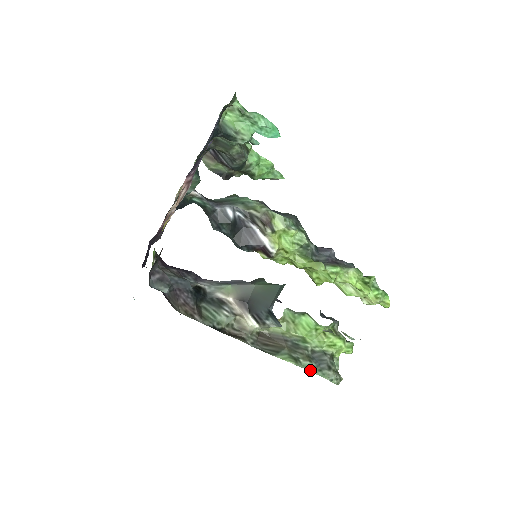
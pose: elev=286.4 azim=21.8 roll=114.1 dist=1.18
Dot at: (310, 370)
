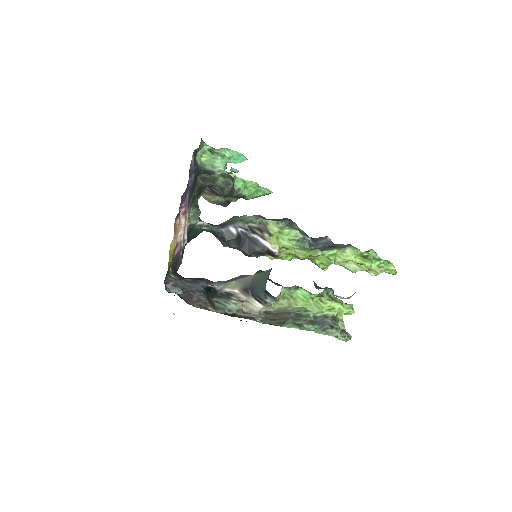
Dot at: occluded
